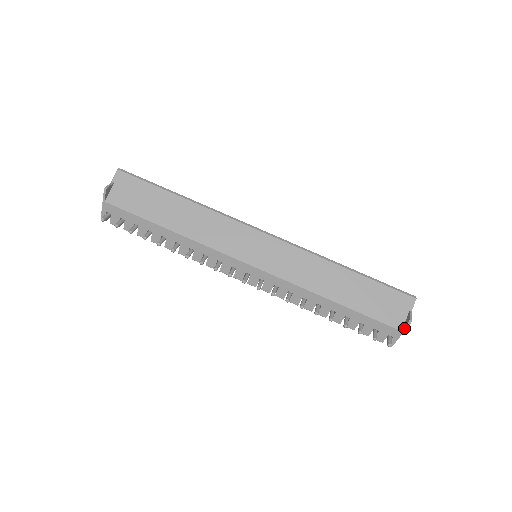
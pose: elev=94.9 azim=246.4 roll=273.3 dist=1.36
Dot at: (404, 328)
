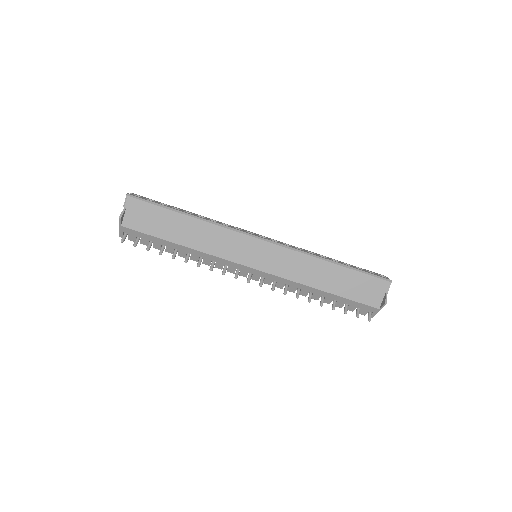
Dot at: (381, 307)
